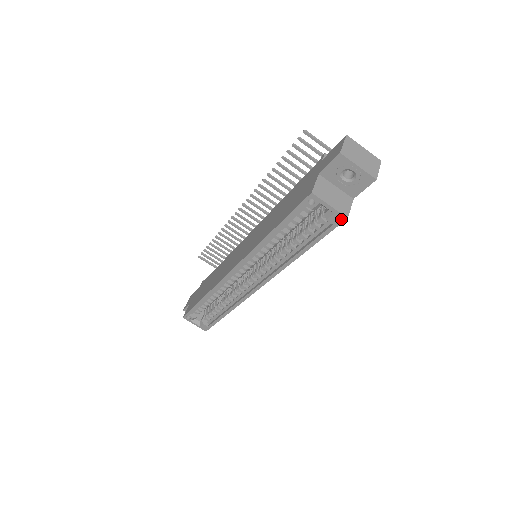
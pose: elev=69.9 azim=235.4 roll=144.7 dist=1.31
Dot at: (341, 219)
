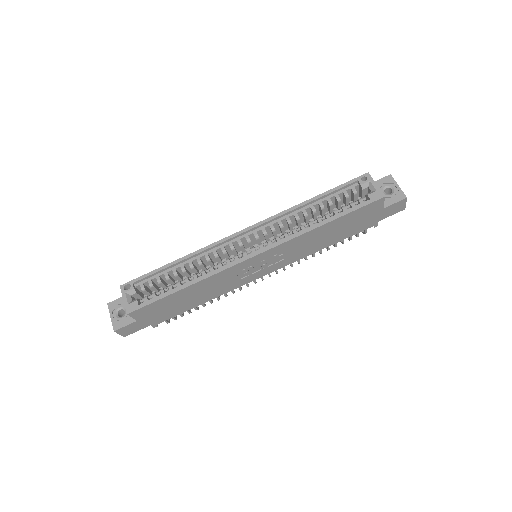
Dot at: (379, 196)
